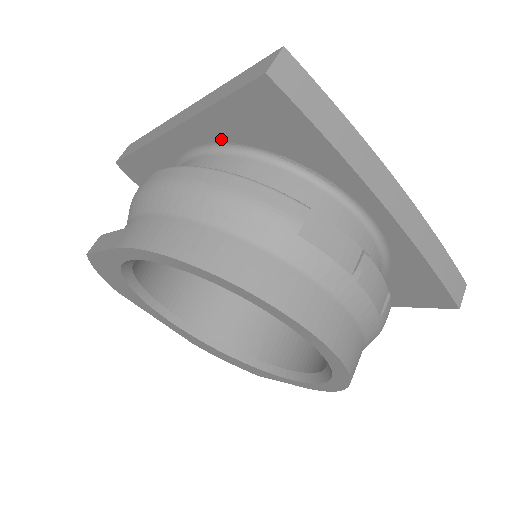
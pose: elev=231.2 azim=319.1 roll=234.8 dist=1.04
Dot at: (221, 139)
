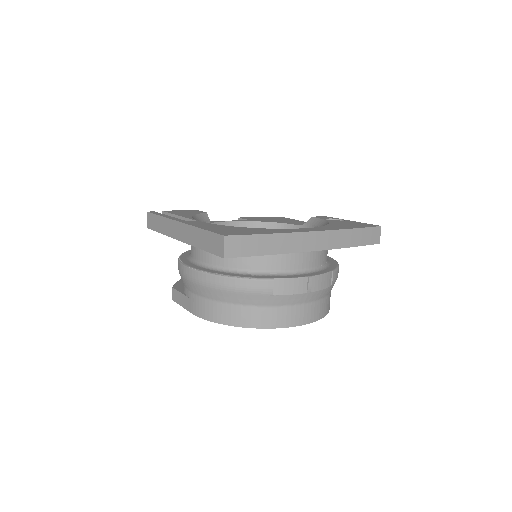
Dot at: occluded
